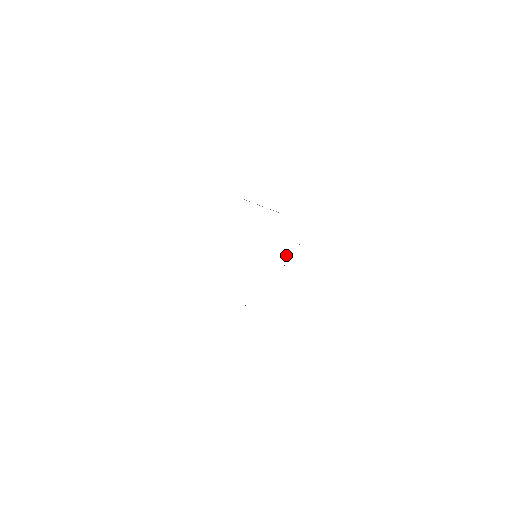
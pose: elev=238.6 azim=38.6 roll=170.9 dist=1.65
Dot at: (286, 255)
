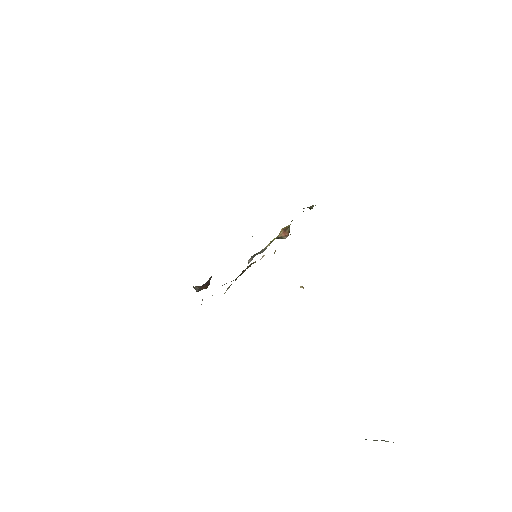
Dot at: (300, 287)
